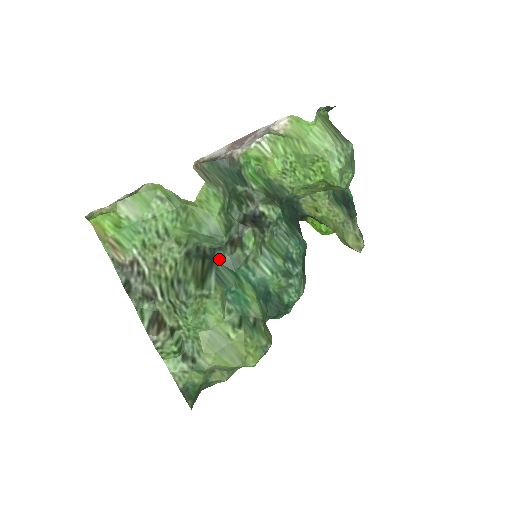
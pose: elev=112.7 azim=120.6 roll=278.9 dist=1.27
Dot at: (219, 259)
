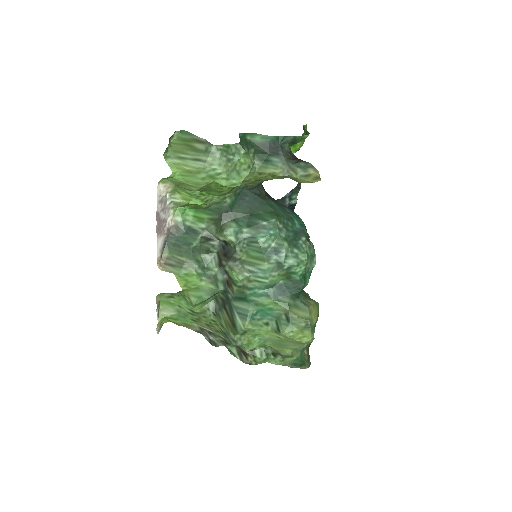
Dot at: (231, 299)
